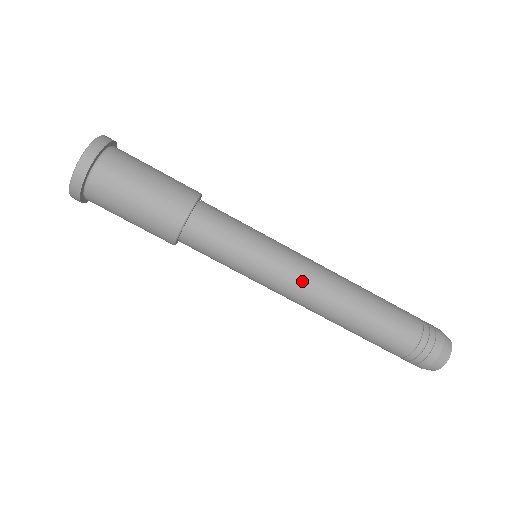
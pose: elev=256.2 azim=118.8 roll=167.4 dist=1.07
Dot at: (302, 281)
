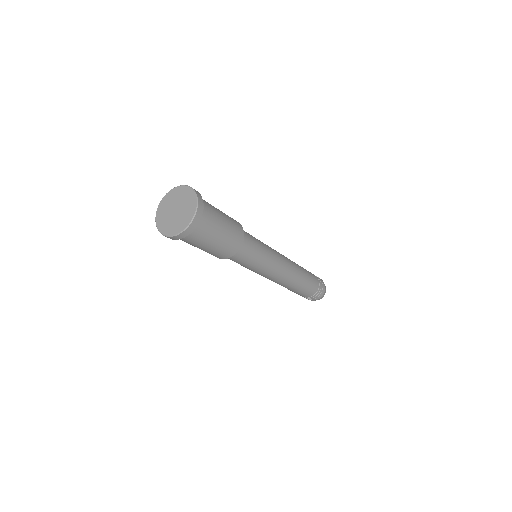
Dot at: (281, 272)
